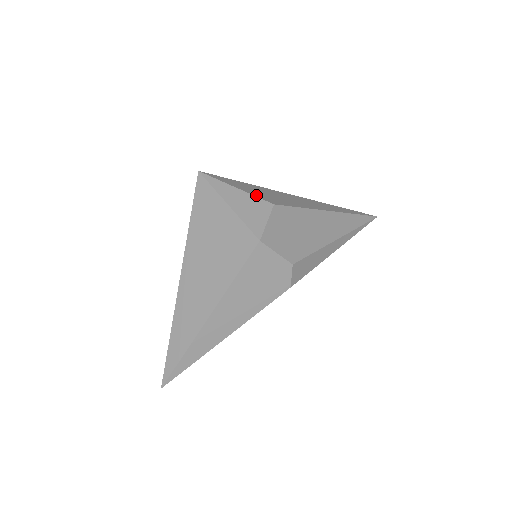
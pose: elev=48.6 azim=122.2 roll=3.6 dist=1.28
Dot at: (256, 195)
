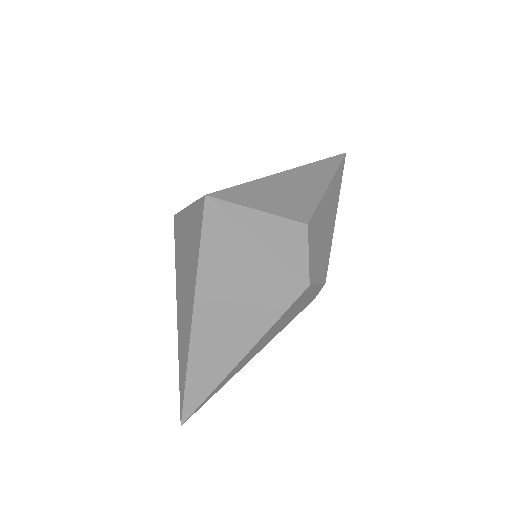
Dot at: (283, 214)
